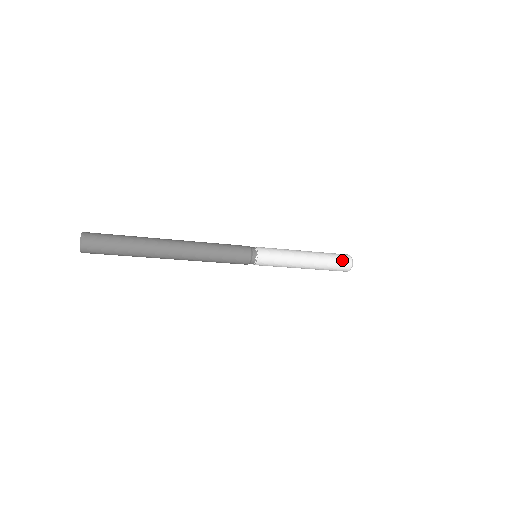
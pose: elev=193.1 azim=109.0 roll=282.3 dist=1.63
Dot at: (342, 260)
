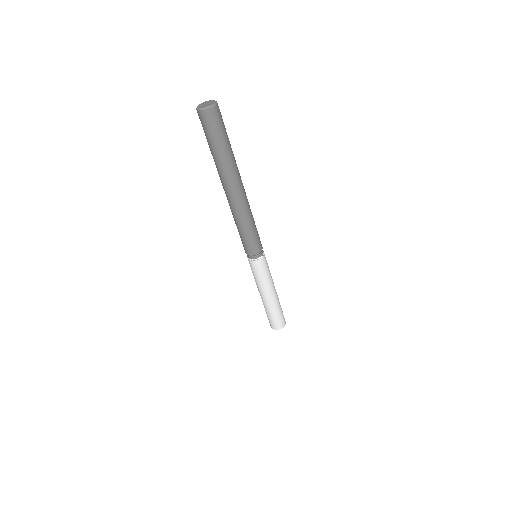
Dot at: occluded
